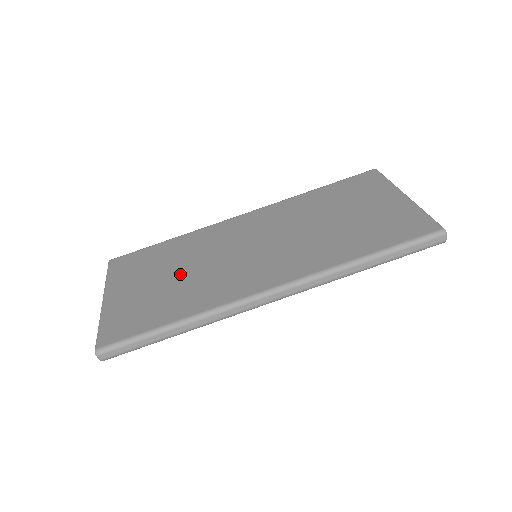
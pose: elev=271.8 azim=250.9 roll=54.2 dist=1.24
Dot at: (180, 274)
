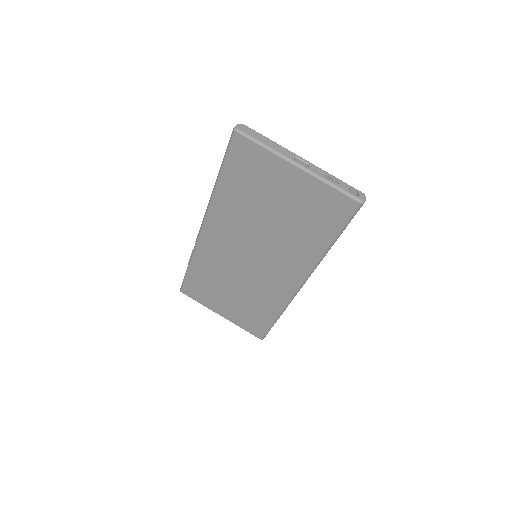
Dot at: (236, 291)
